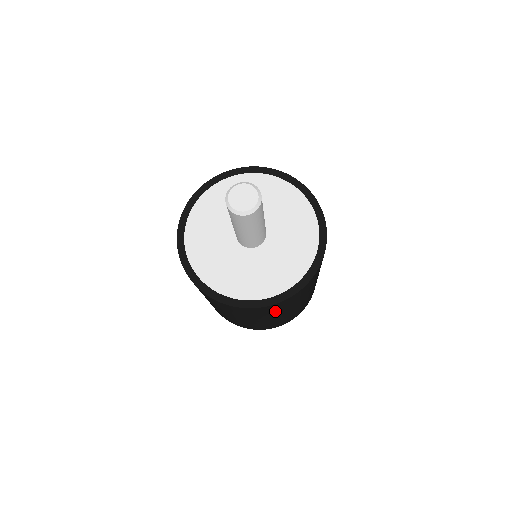
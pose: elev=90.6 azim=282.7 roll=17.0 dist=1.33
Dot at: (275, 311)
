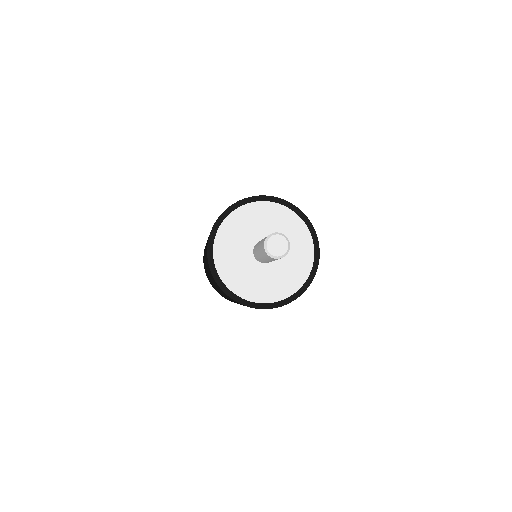
Dot at: occluded
